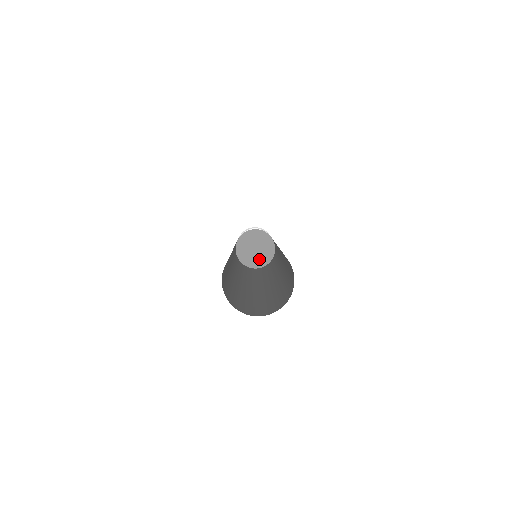
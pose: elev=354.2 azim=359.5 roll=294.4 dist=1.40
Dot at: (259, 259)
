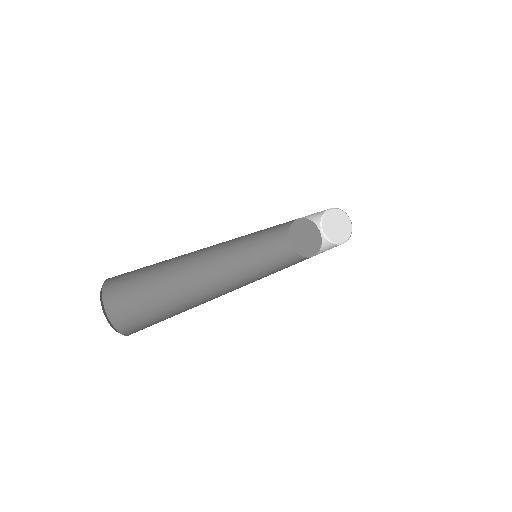
Dot at: (306, 249)
